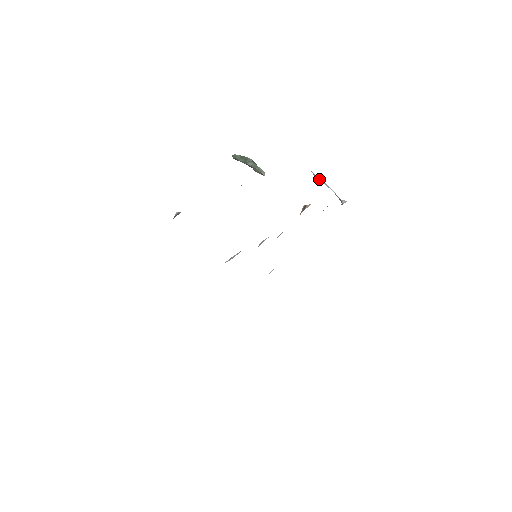
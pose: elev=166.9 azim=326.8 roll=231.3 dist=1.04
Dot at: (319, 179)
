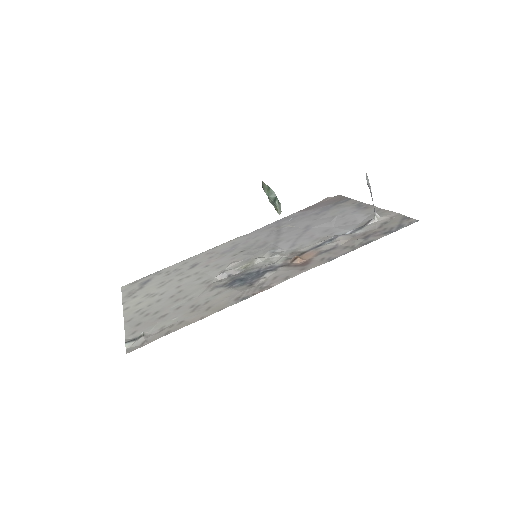
Dot at: (368, 185)
